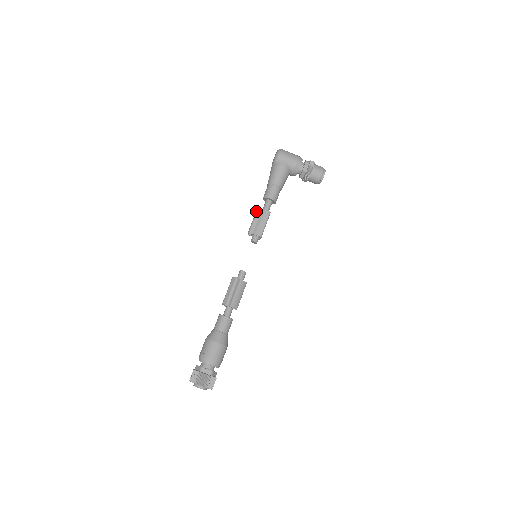
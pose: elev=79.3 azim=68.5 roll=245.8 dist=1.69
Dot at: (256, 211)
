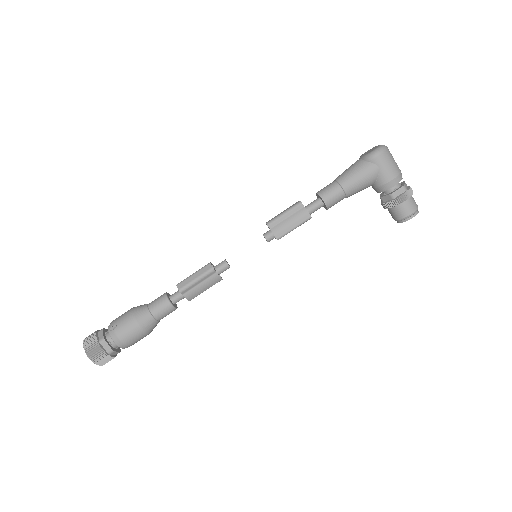
Dot at: (296, 204)
